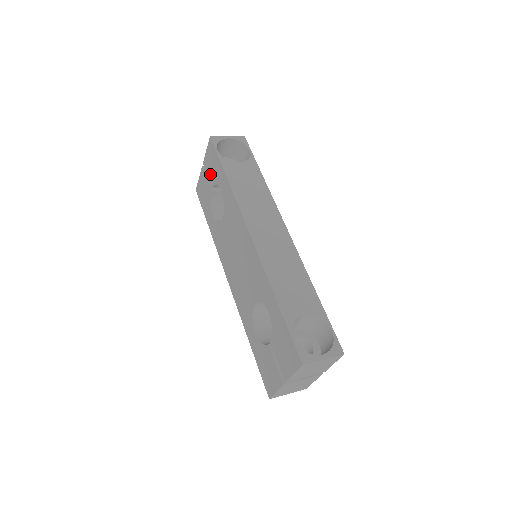
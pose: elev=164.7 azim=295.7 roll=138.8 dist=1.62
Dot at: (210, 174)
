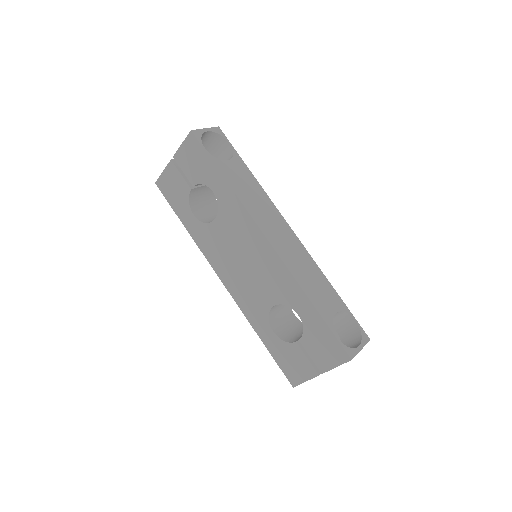
Dot at: (189, 171)
